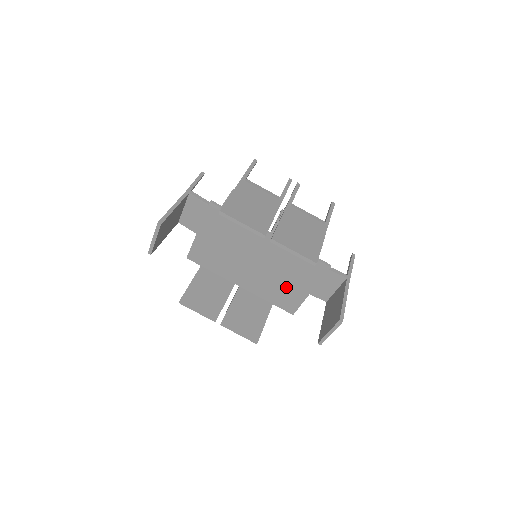
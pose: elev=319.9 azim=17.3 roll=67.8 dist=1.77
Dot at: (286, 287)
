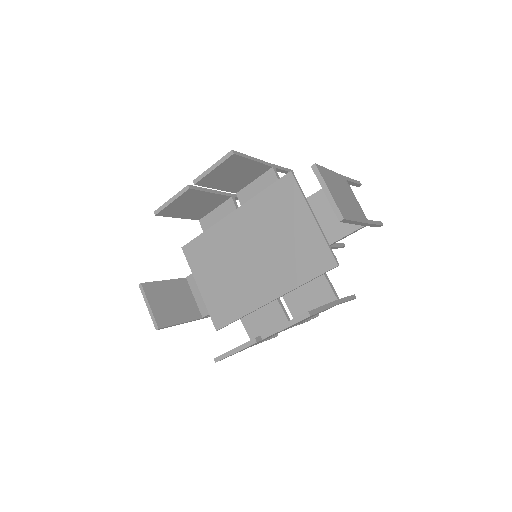
Dot at: (295, 243)
